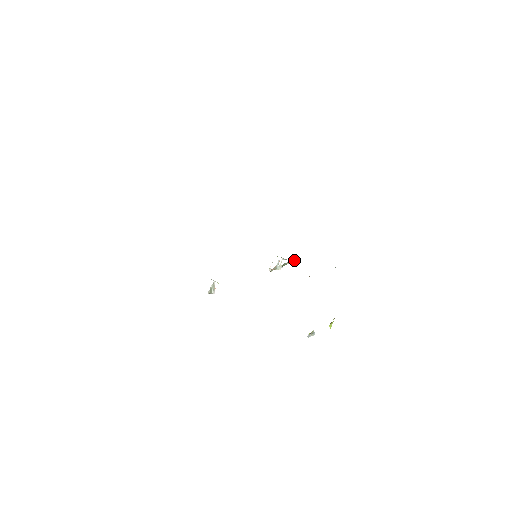
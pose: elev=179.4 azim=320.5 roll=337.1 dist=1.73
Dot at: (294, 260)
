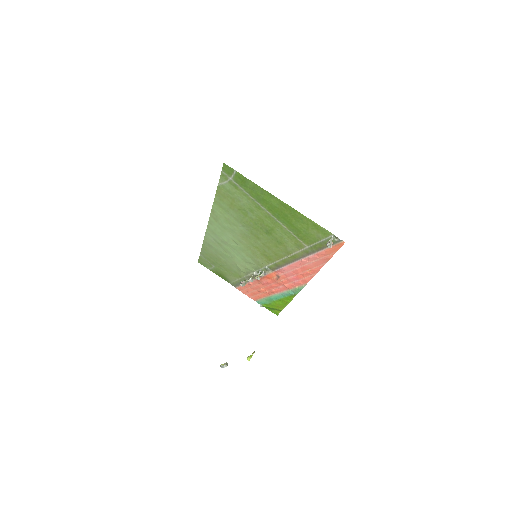
Dot at: occluded
